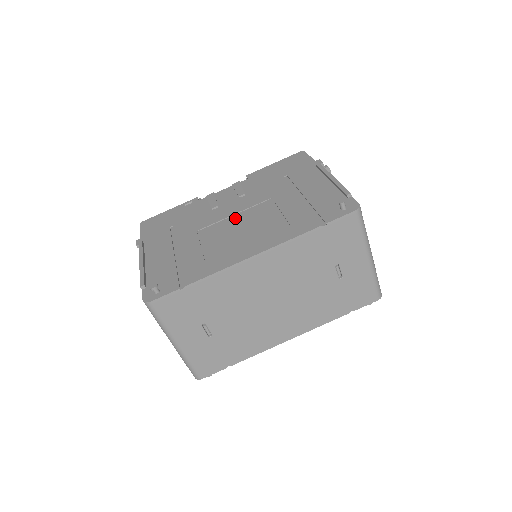
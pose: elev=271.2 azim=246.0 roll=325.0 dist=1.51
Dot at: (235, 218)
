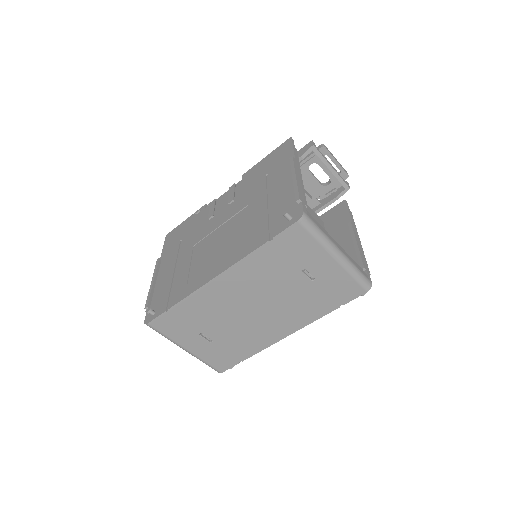
Dot at: (219, 230)
